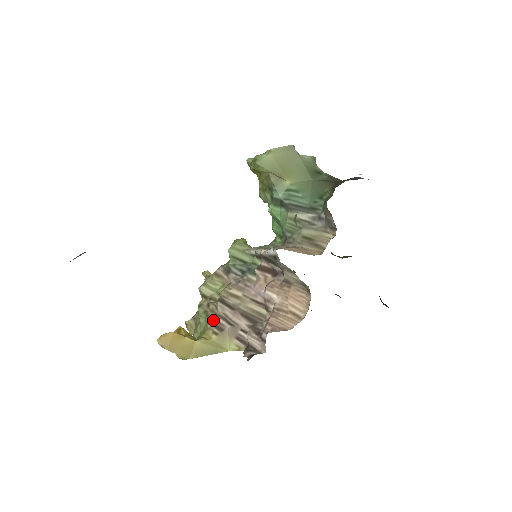
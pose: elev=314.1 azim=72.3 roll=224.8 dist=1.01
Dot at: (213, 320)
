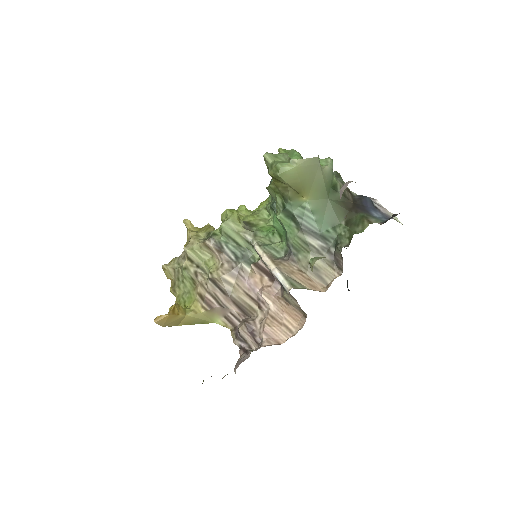
Dot at: (202, 294)
